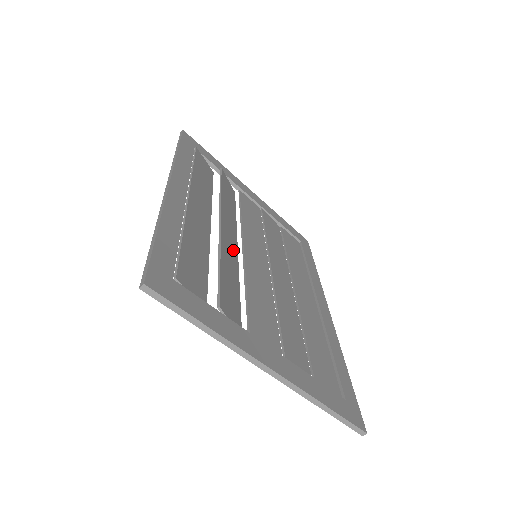
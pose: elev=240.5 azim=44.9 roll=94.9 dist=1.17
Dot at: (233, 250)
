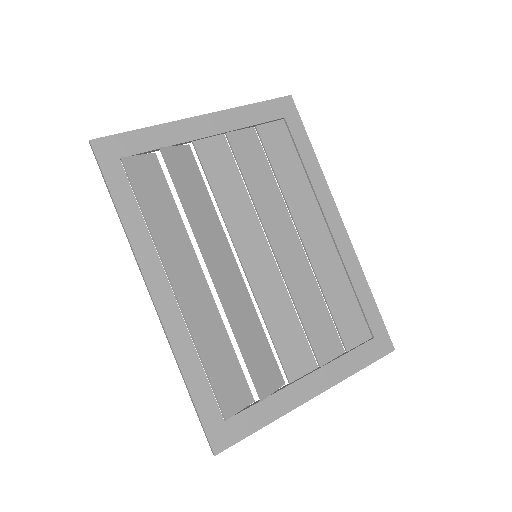
Dot at: (236, 284)
